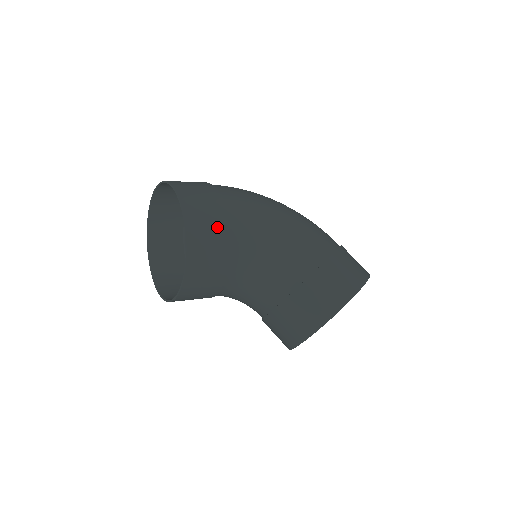
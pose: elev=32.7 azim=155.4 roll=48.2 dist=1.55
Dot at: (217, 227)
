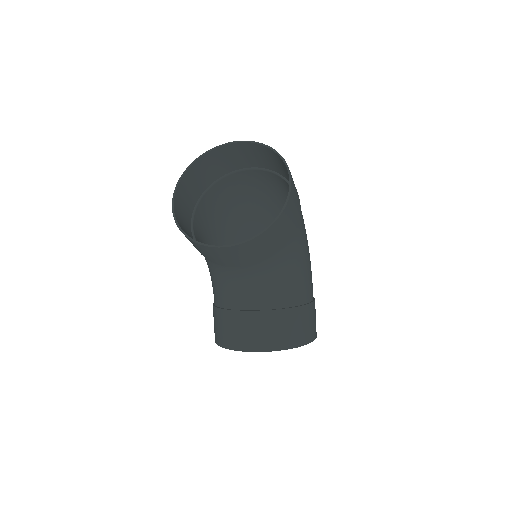
Dot at: (293, 222)
